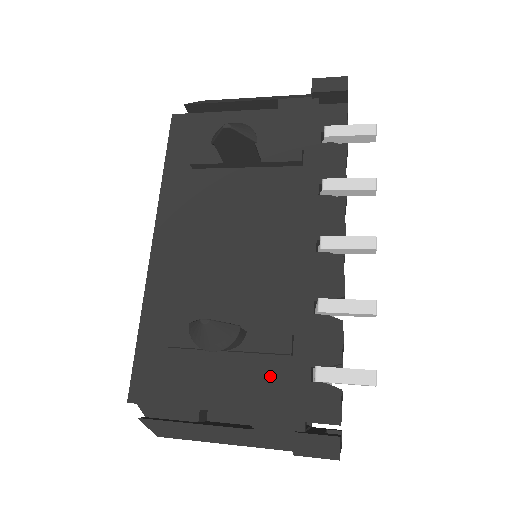
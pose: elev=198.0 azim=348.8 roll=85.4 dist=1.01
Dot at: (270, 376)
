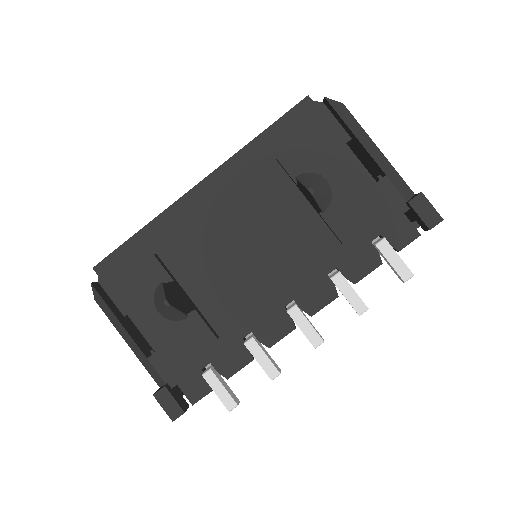
Dot at: (184, 343)
